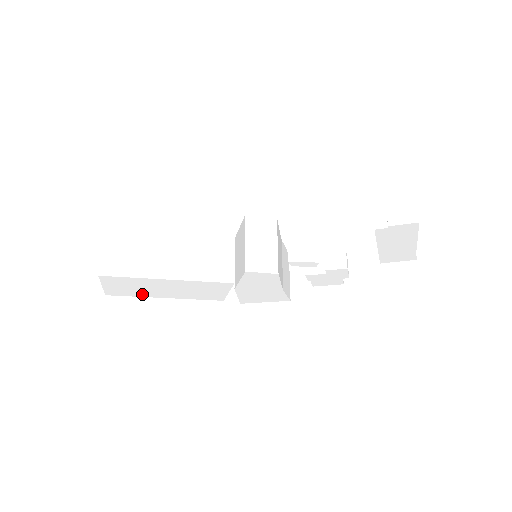
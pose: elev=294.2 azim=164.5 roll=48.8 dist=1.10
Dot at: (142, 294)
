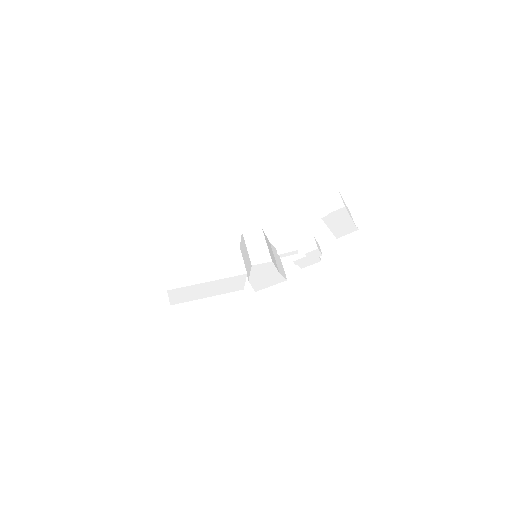
Dot at: (193, 298)
